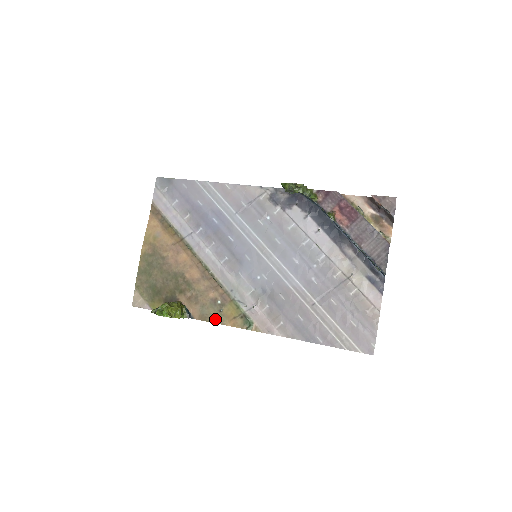
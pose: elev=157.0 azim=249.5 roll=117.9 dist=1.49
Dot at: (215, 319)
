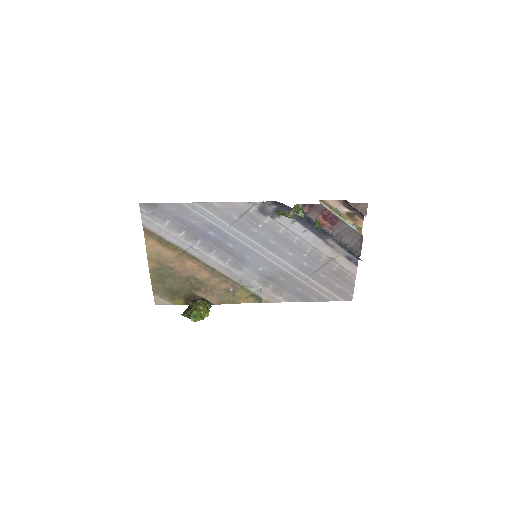
Dot at: (231, 301)
